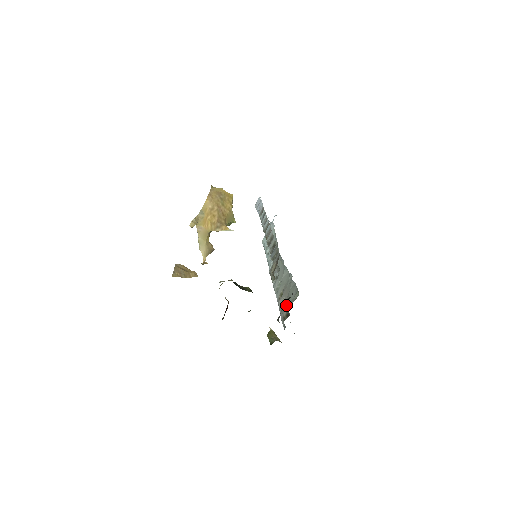
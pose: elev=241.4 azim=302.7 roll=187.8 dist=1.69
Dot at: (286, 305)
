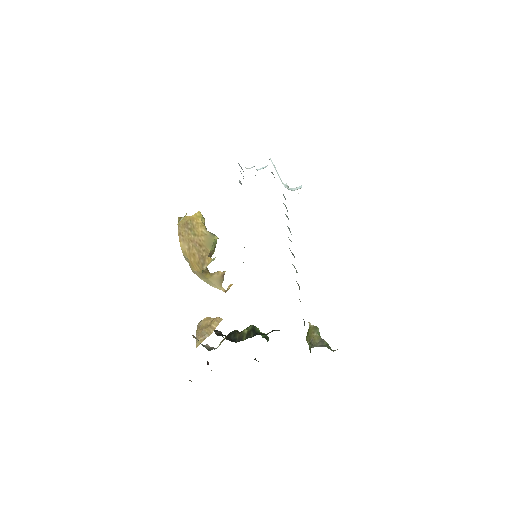
Dot at: occluded
